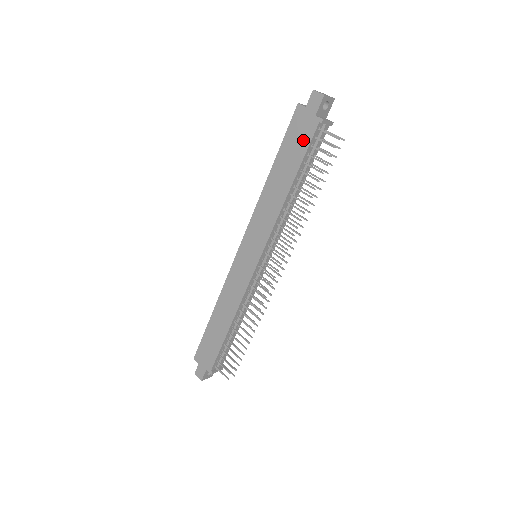
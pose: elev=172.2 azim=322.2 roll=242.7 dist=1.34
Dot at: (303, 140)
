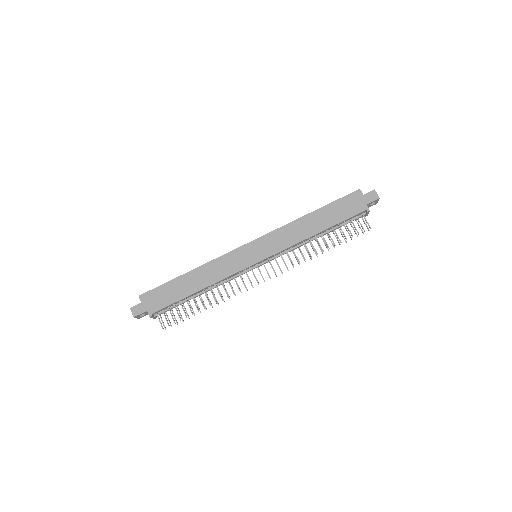
Dot at: (349, 211)
